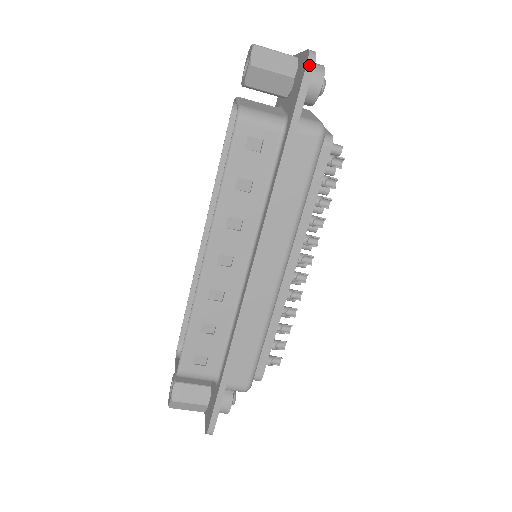
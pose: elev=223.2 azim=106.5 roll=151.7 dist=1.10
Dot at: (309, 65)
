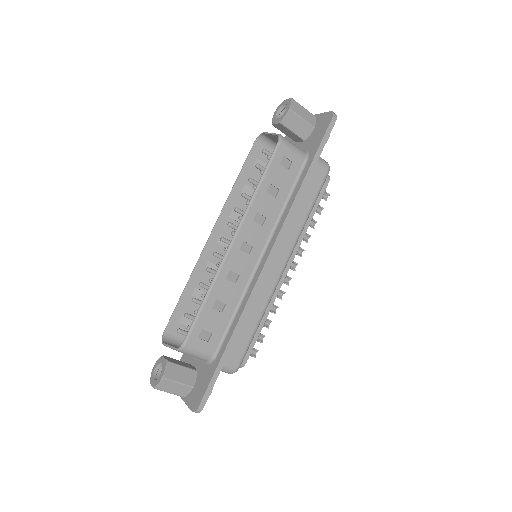
Dot at: (333, 120)
